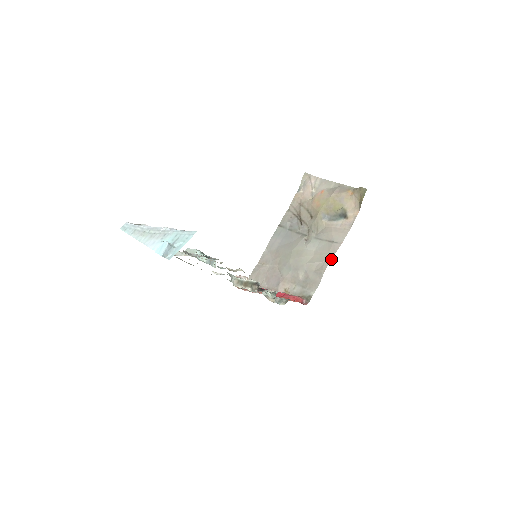
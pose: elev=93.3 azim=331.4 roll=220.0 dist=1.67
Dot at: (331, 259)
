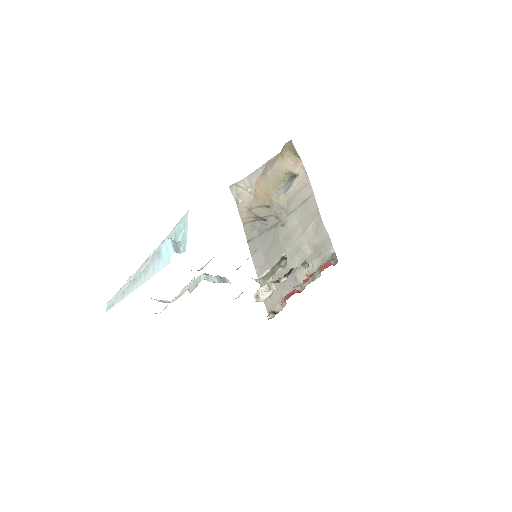
Dot at: (318, 211)
